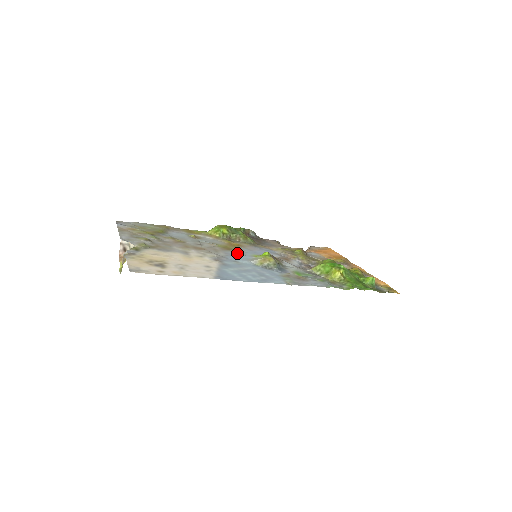
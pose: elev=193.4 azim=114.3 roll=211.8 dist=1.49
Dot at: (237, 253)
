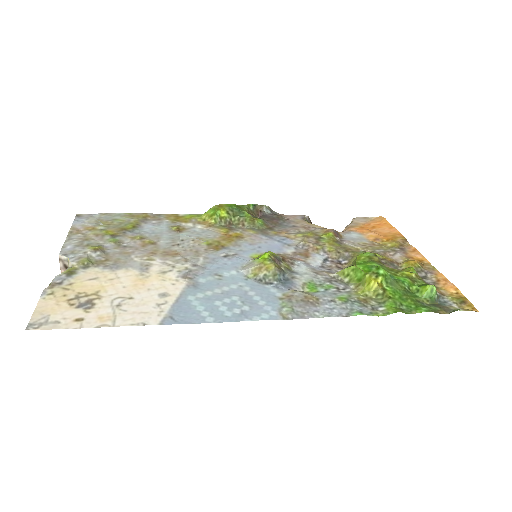
Dot at: (227, 255)
